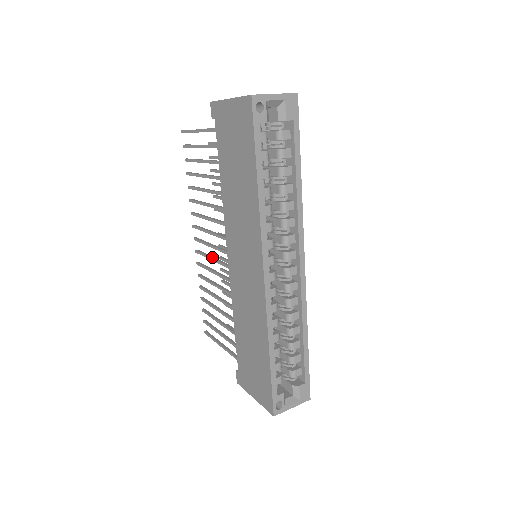
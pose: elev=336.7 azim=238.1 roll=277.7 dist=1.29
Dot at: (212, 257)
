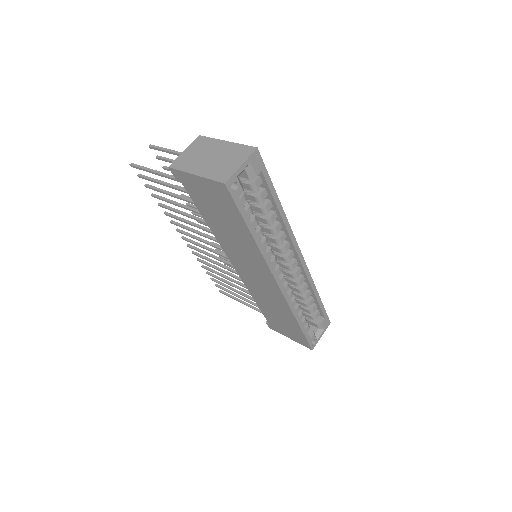
Dot at: (210, 255)
